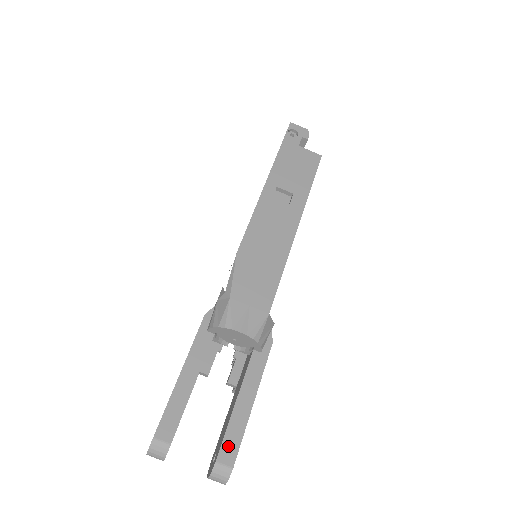
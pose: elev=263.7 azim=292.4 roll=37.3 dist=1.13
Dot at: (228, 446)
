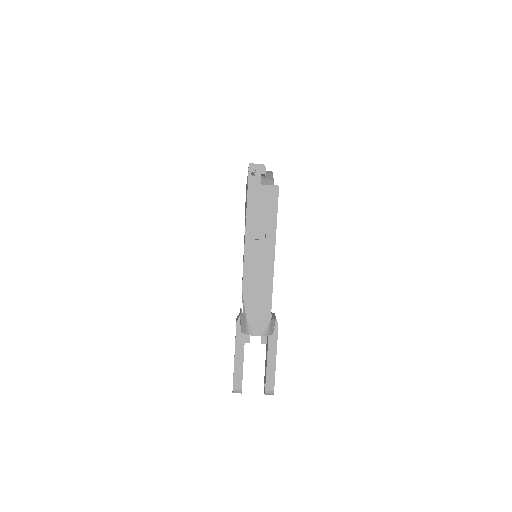
Dot at: (269, 382)
